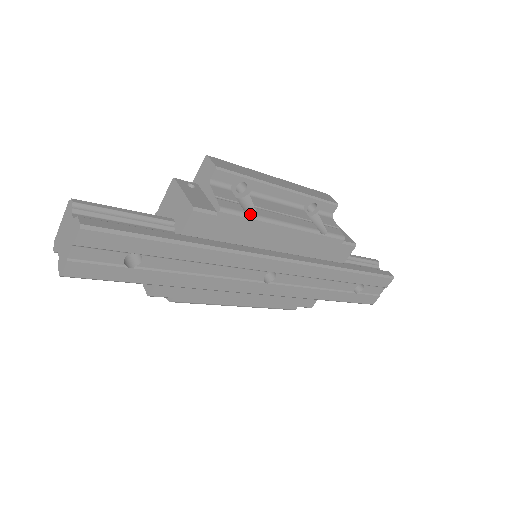
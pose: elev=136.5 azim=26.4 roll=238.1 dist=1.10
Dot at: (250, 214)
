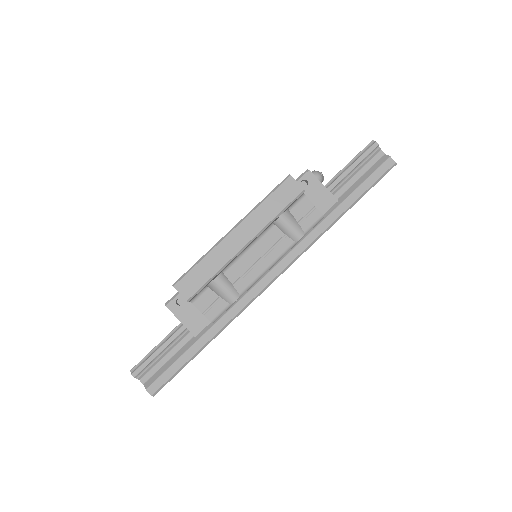
Dot at: (233, 296)
